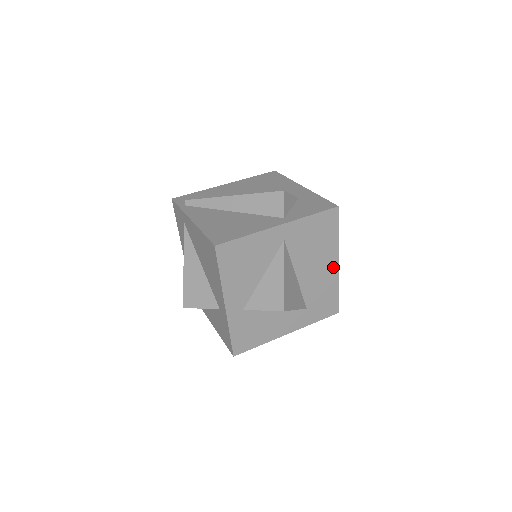
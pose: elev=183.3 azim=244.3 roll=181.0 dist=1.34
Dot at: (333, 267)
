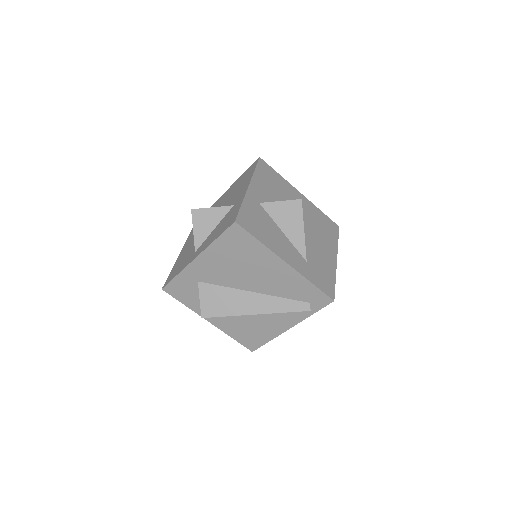
Dot at: (332, 258)
